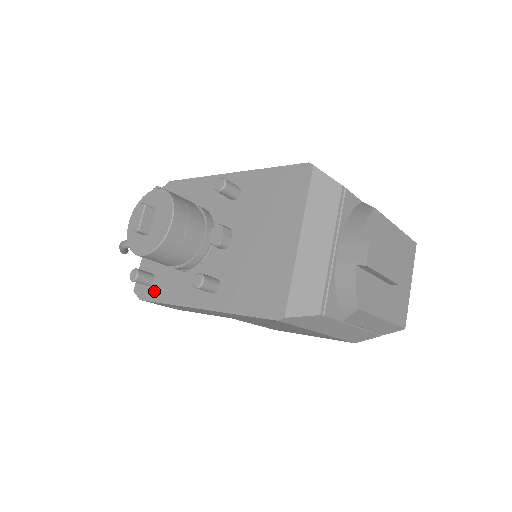
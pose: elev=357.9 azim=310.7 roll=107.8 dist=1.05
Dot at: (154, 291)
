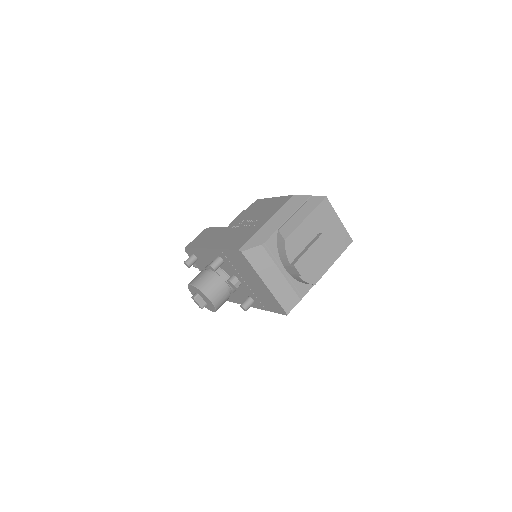
Dot at: (230, 298)
